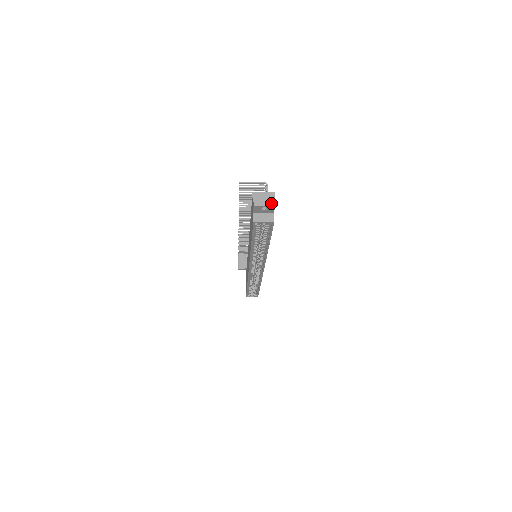
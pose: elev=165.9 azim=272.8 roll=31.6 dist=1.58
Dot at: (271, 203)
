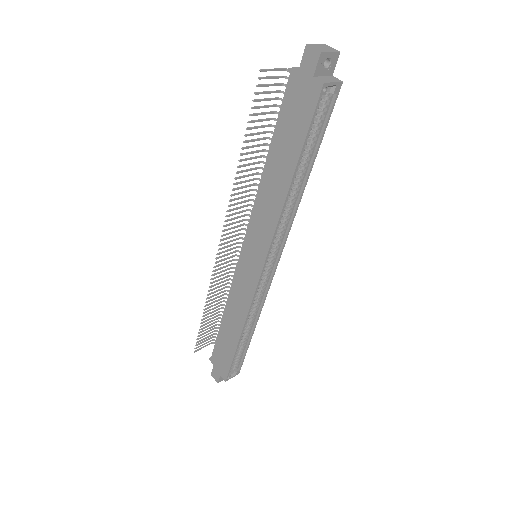
Dot at: (334, 50)
